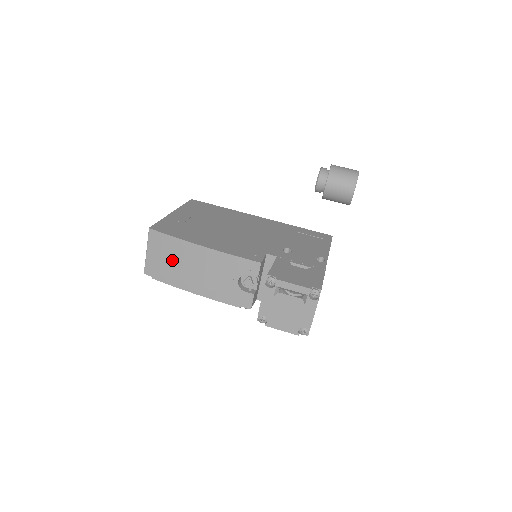
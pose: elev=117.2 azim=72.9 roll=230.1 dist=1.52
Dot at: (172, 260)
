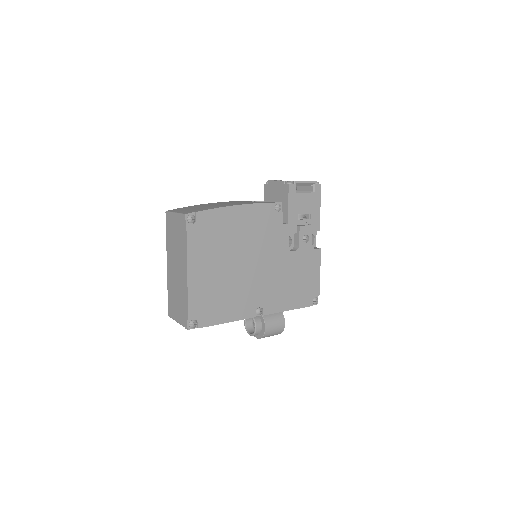
Dot at: (201, 207)
